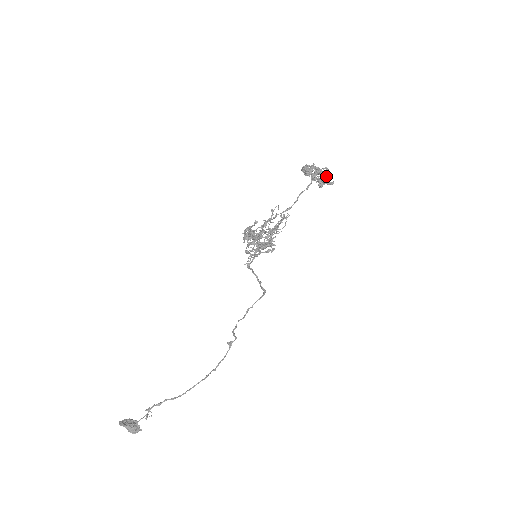
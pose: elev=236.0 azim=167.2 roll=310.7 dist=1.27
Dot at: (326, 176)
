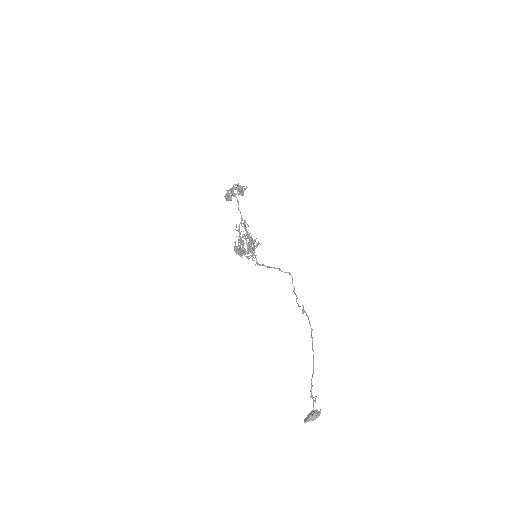
Dot at: (238, 187)
